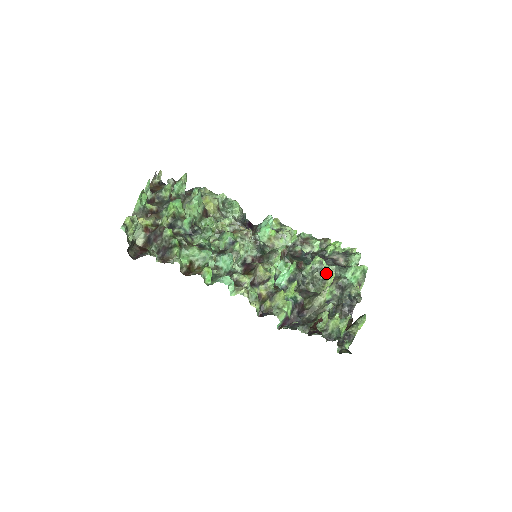
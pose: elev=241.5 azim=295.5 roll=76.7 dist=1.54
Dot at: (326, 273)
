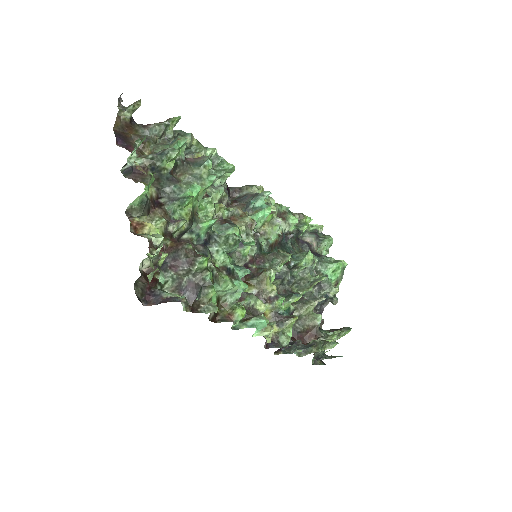
Dot at: (317, 275)
